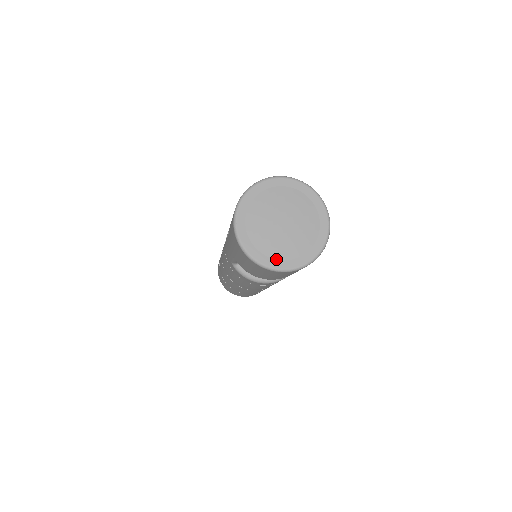
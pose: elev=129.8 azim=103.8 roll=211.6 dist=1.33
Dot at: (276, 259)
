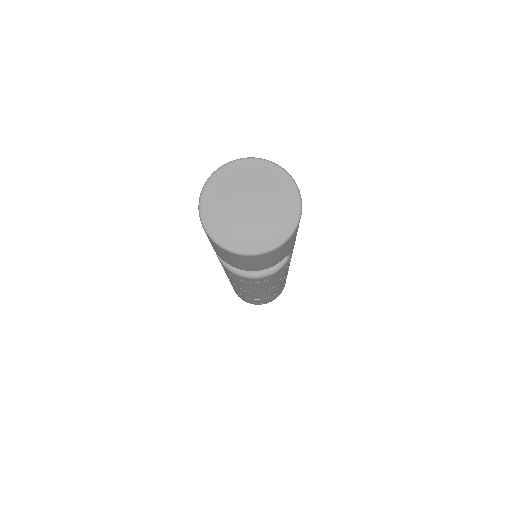
Dot at: (229, 237)
